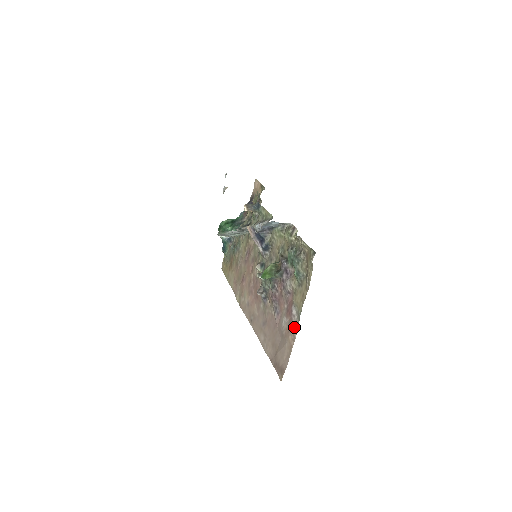
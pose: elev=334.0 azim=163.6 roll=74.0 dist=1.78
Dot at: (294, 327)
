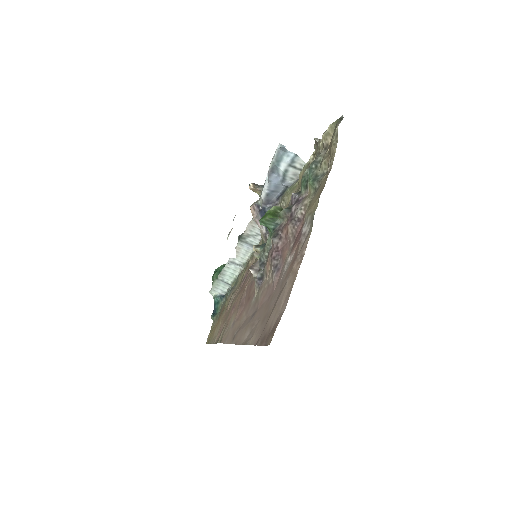
Dot at: (303, 243)
